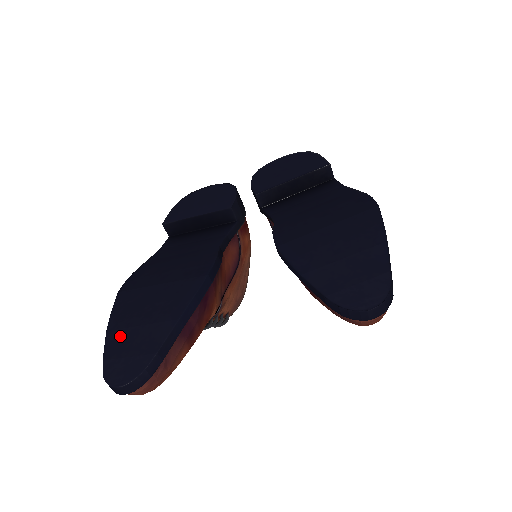
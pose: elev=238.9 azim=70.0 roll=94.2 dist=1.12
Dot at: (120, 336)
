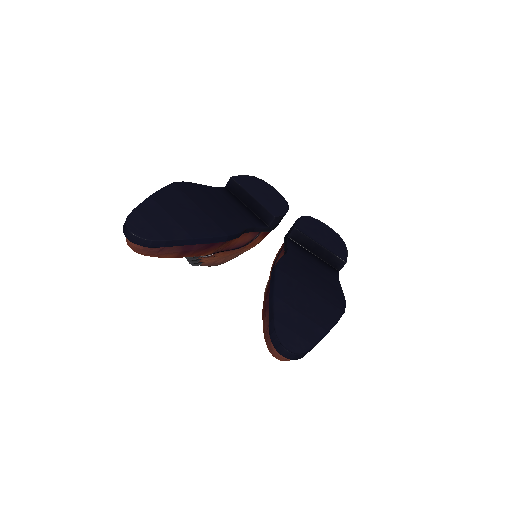
Dot at: (155, 208)
